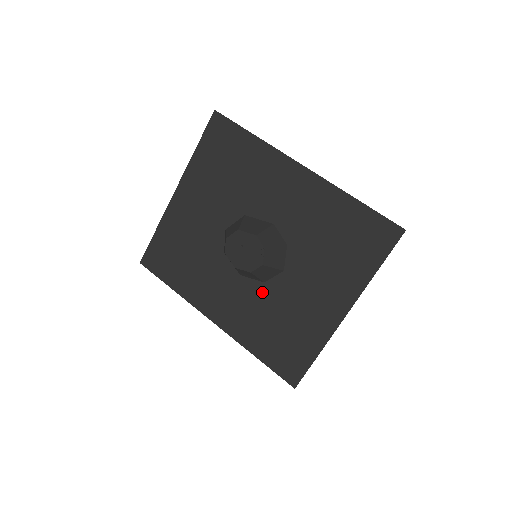
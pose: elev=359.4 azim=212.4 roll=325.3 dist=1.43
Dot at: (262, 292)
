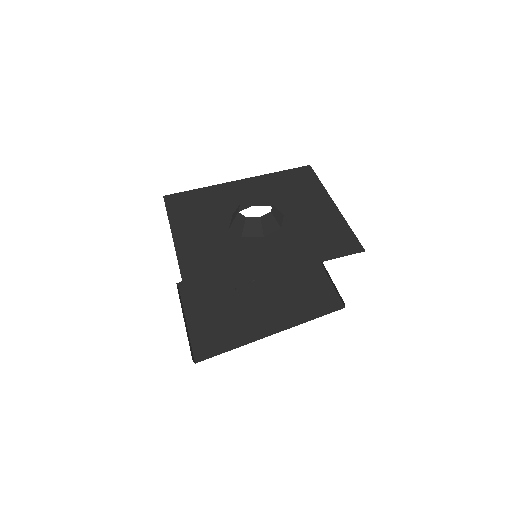
Dot at: (286, 232)
